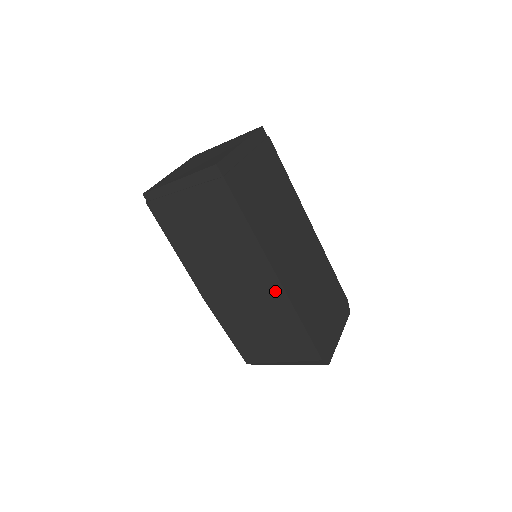
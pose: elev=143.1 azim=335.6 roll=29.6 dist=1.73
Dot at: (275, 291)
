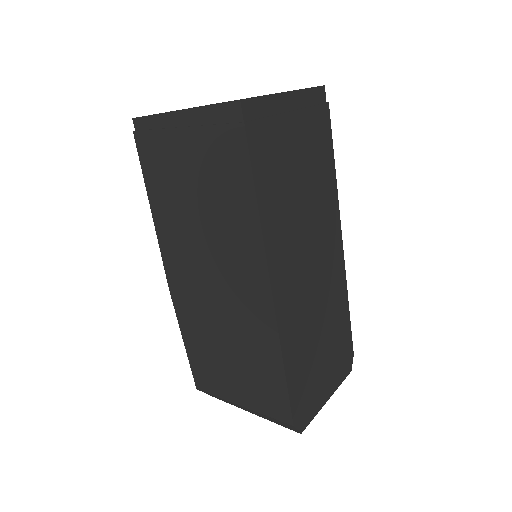
Dot at: (262, 311)
